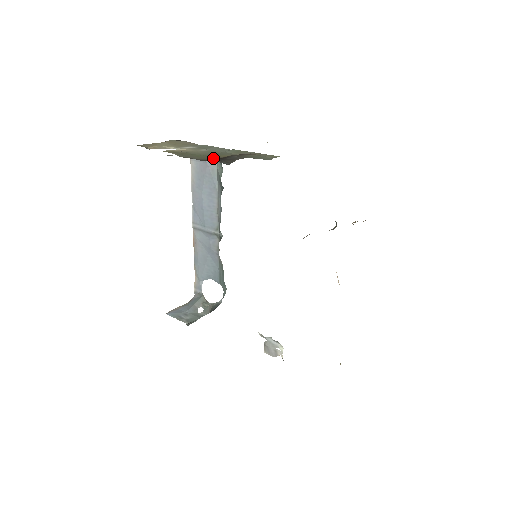
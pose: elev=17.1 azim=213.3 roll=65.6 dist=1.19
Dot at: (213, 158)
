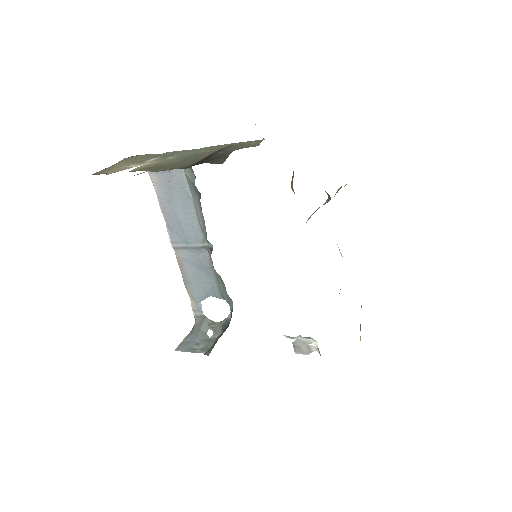
Dot at: (194, 162)
